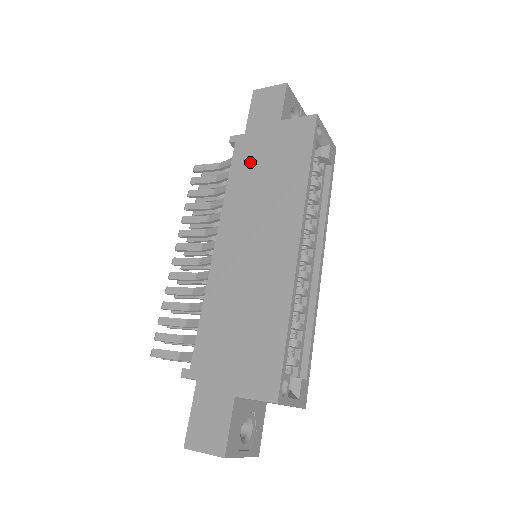
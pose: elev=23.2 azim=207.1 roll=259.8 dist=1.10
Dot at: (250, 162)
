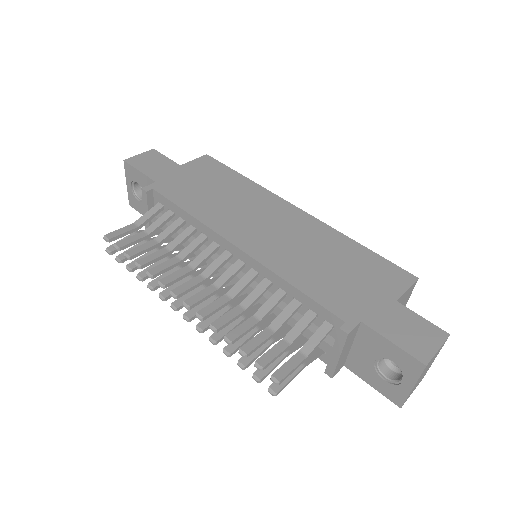
Dot at: (189, 192)
